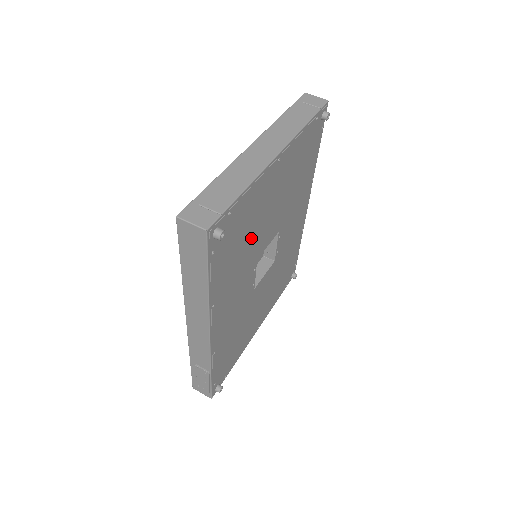
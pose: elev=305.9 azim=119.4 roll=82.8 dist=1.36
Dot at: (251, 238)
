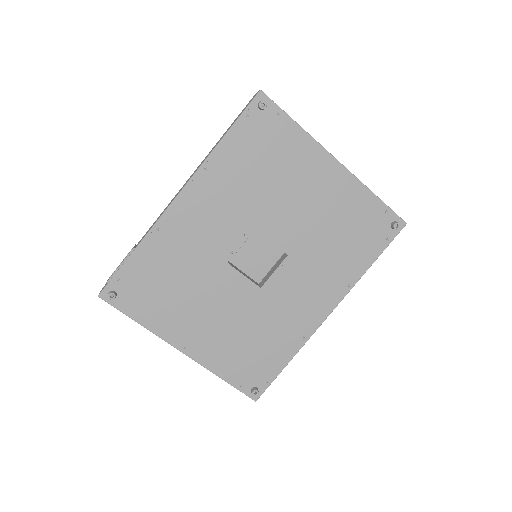
Dot at: (270, 186)
